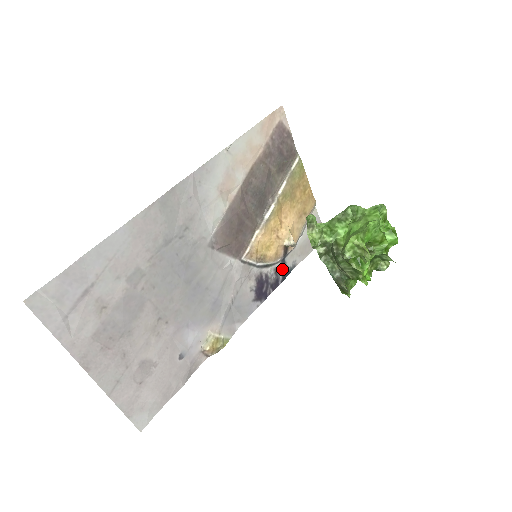
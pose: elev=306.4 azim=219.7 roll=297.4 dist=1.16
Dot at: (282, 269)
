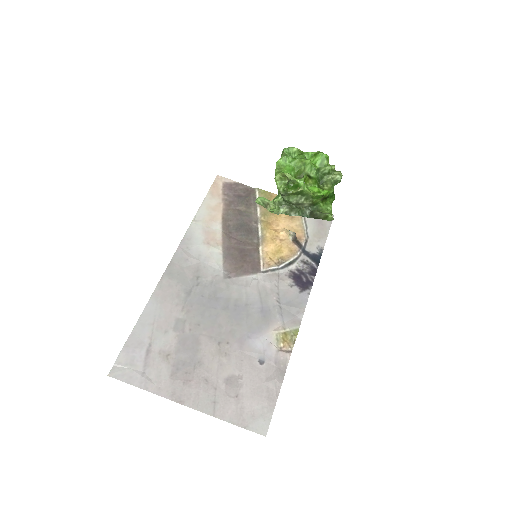
Dot at: (309, 258)
